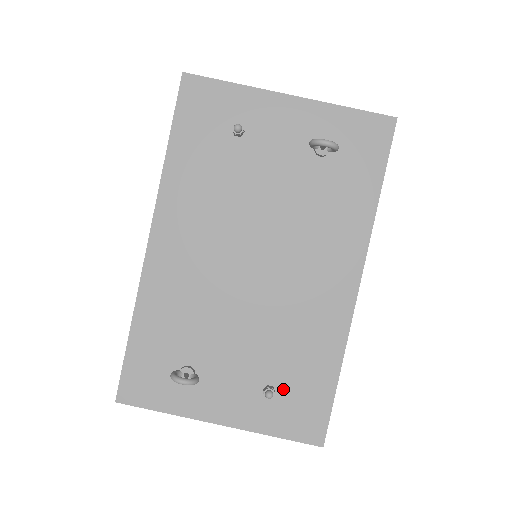
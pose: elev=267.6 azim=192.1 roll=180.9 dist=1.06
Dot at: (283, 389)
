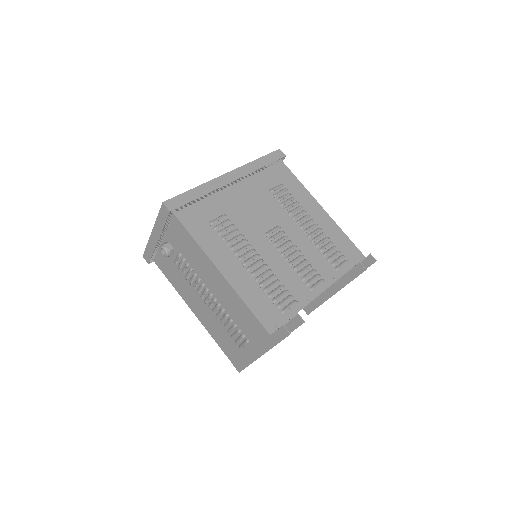
Dot at: occluded
